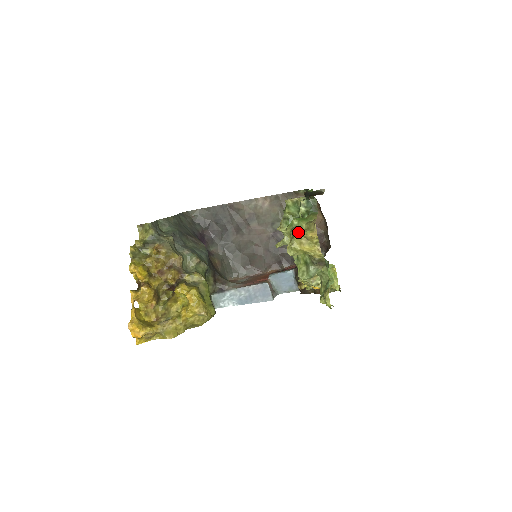
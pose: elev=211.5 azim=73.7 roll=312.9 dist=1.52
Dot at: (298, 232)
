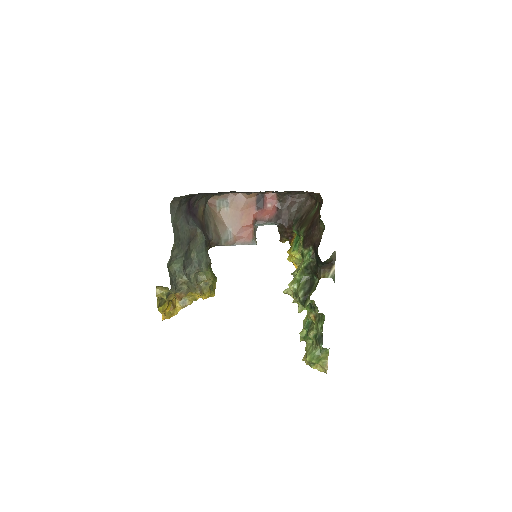
Dot at: occluded
